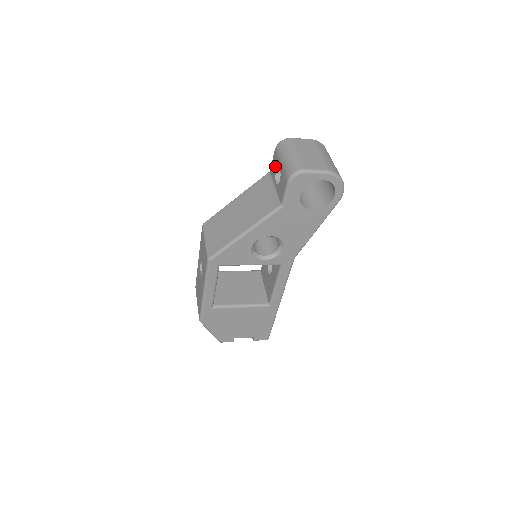
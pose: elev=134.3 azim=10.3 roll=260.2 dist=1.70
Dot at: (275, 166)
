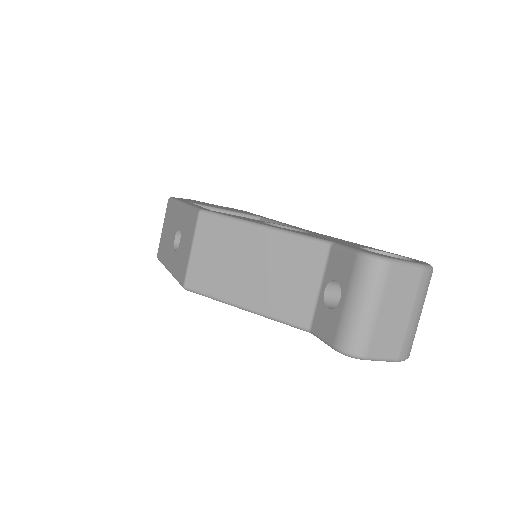
Dot at: (339, 273)
